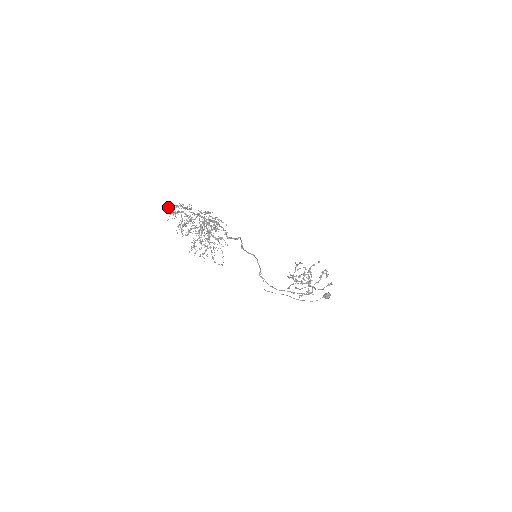
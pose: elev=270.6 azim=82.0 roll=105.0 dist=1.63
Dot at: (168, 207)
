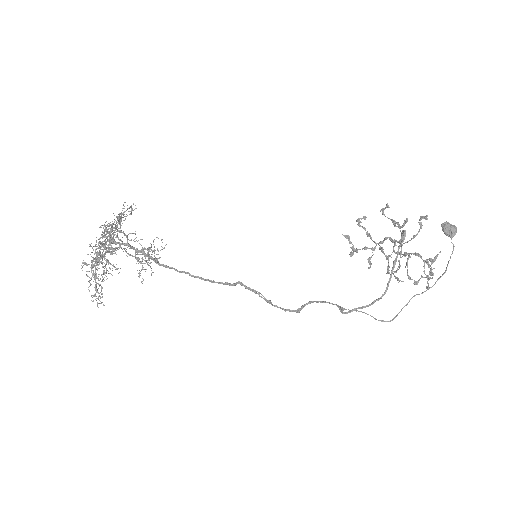
Dot at: (103, 304)
